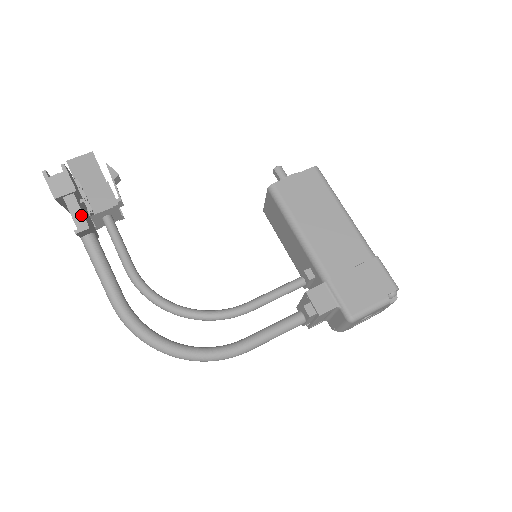
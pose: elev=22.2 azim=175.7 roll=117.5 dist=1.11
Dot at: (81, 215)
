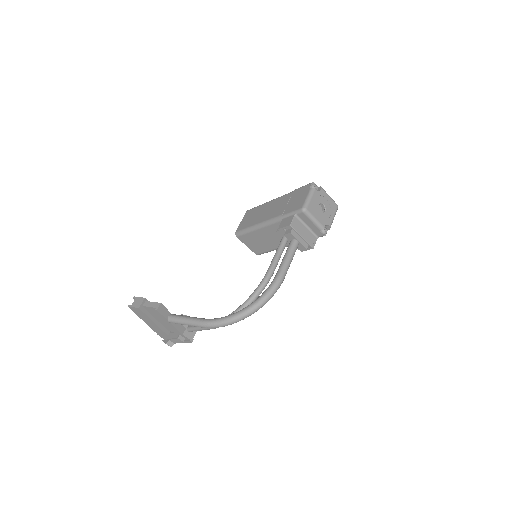
Dot at: (154, 303)
